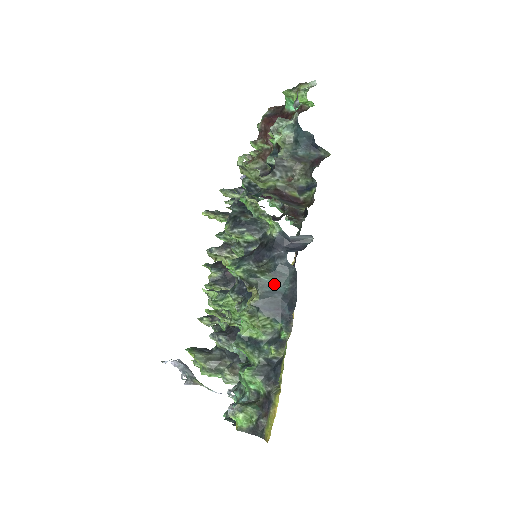
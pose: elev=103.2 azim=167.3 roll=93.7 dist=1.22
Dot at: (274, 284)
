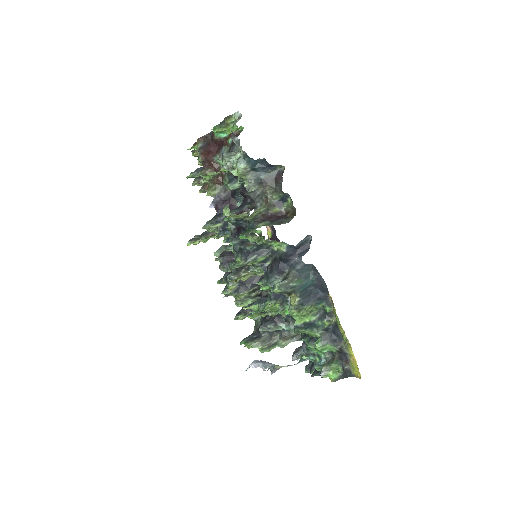
Dot at: (304, 283)
